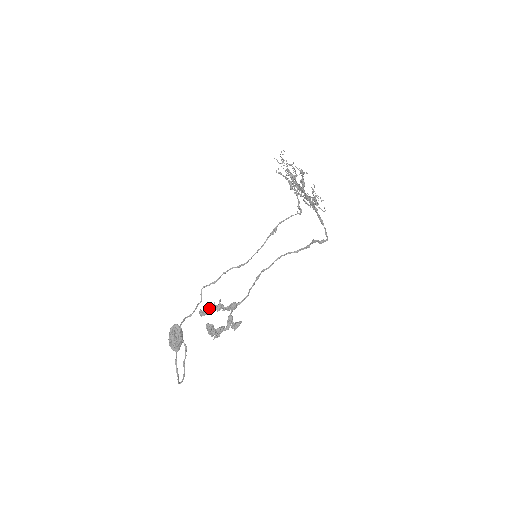
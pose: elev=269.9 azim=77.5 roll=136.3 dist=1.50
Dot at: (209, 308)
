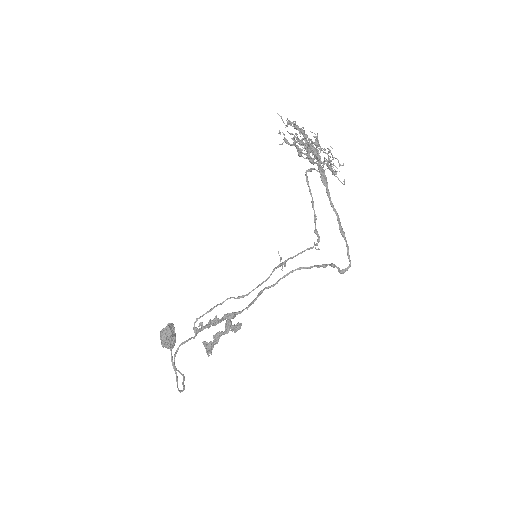
Dot at: (204, 328)
